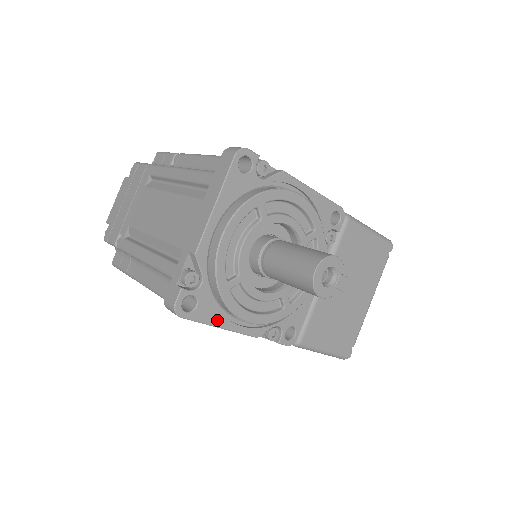
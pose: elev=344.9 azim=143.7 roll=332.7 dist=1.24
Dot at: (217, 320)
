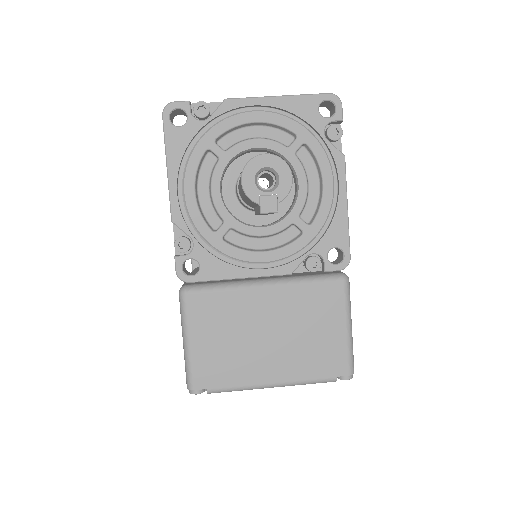
Dot at: (174, 158)
